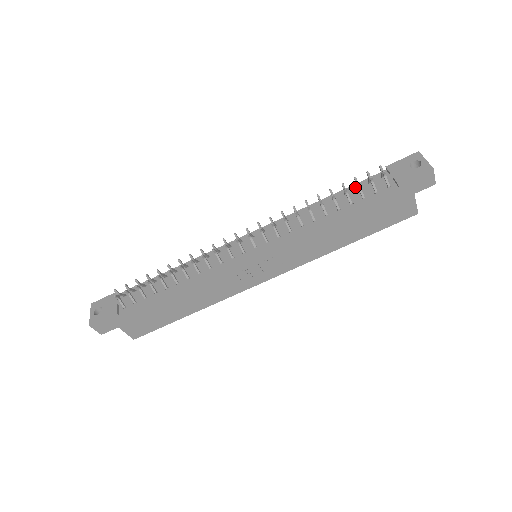
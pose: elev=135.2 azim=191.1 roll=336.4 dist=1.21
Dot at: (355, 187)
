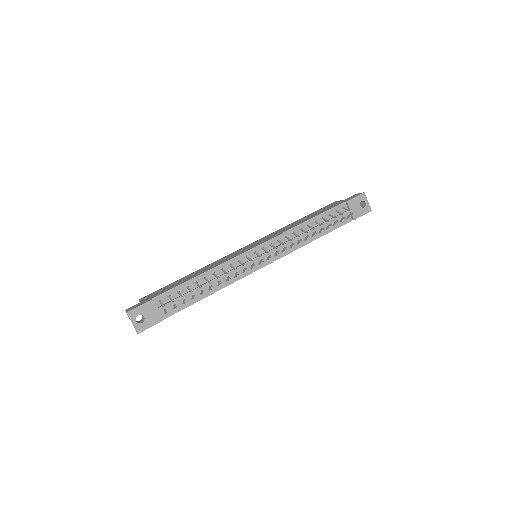
Dot at: (328, 214)
